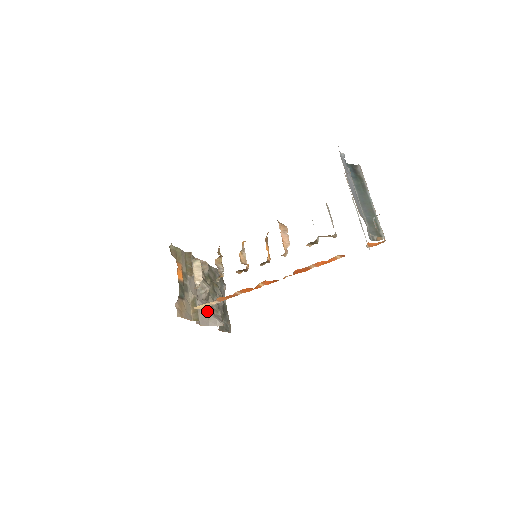
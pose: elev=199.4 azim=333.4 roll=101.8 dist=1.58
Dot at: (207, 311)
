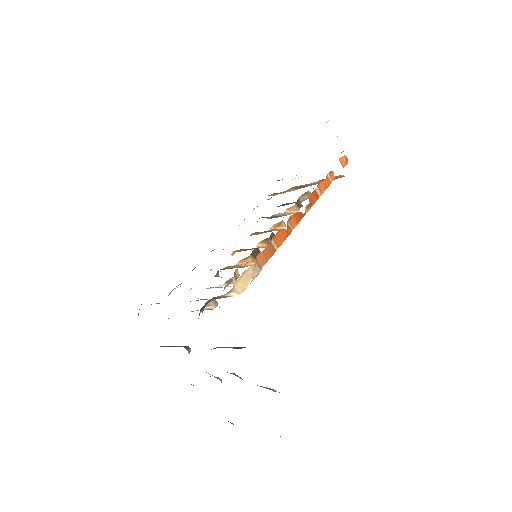
Dot at: occluded
